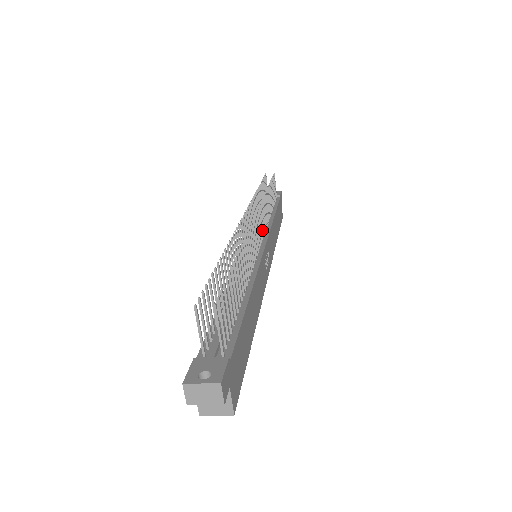
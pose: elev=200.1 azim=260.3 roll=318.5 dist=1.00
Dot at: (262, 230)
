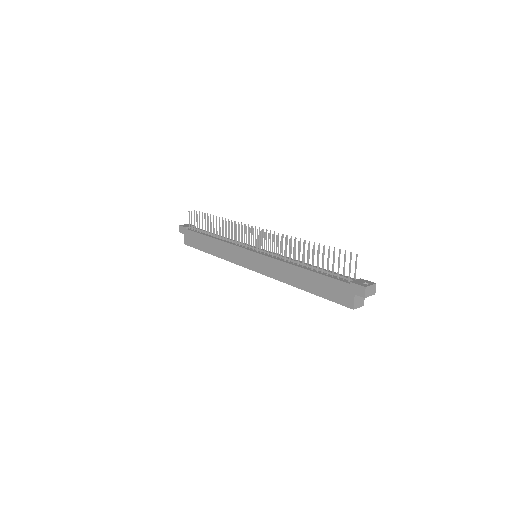
Dot at: (248, 241)
